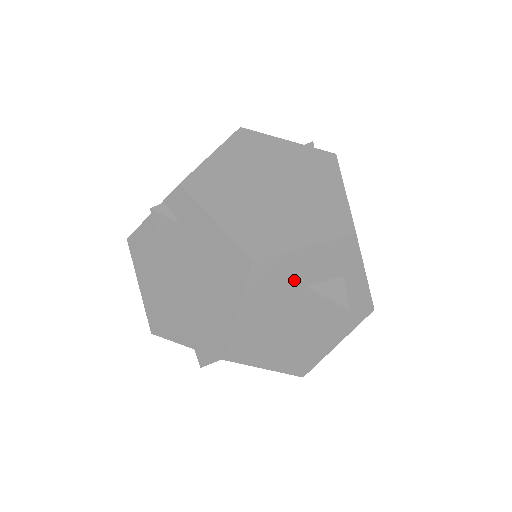
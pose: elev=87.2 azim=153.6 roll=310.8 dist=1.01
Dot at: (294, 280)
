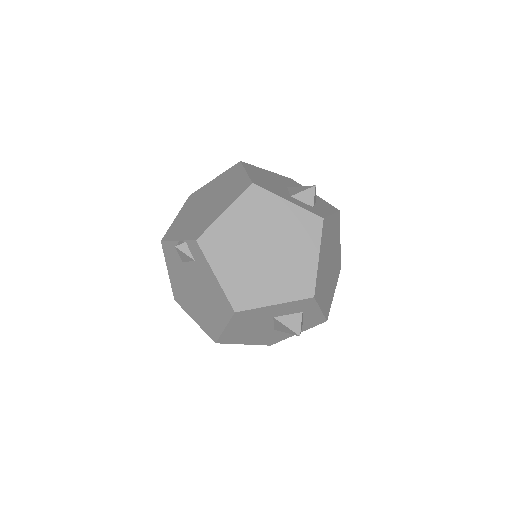
Dot at: (265, 316)
